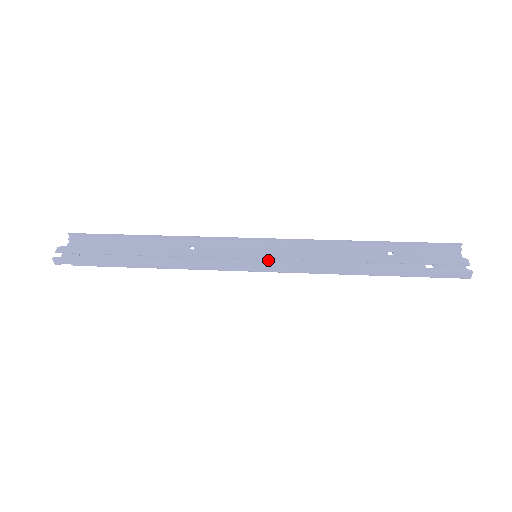
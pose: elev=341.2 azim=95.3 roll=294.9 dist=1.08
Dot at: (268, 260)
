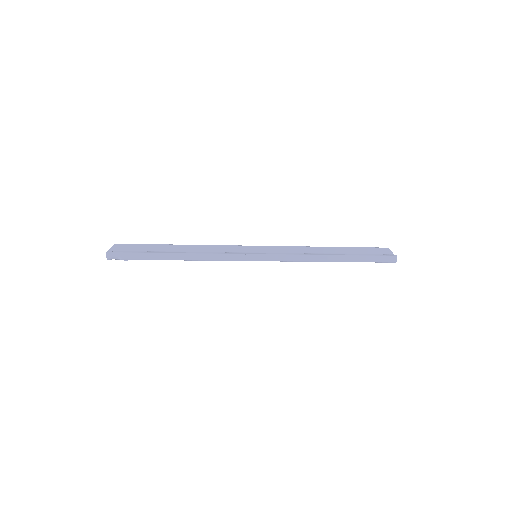
Dot at: occluded
